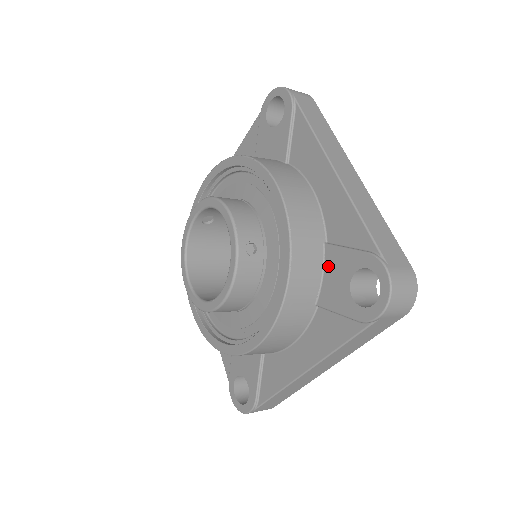
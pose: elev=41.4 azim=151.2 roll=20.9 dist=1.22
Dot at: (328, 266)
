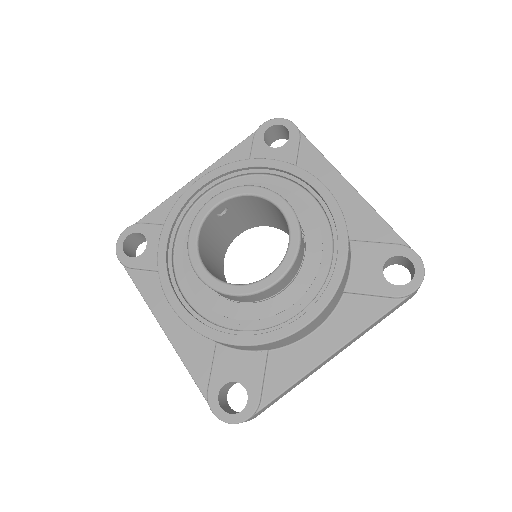
Dot at: (356, 258)
